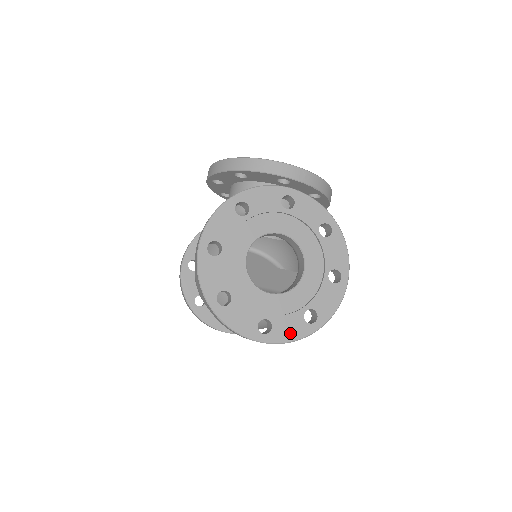
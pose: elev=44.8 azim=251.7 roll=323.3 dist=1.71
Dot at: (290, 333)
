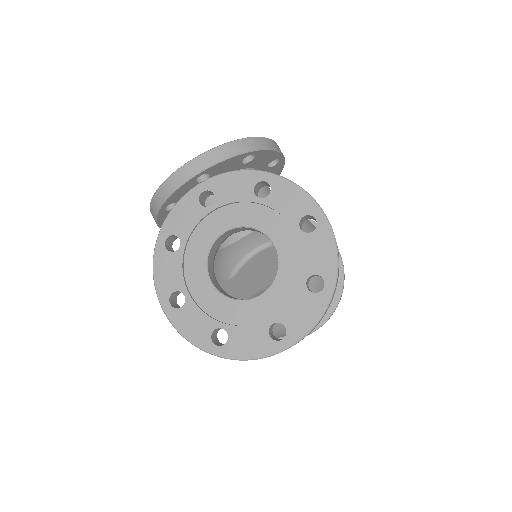
Dot at: (307, 317)
